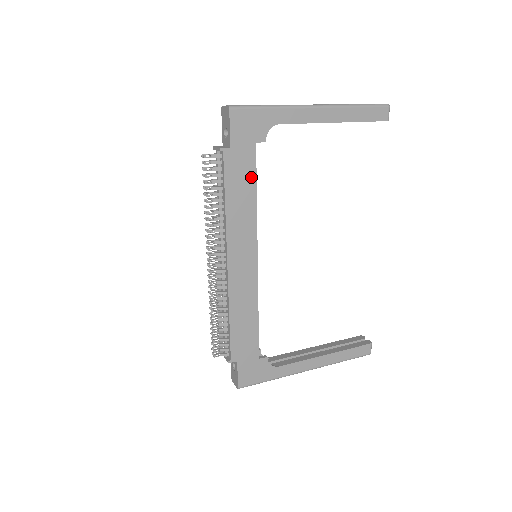
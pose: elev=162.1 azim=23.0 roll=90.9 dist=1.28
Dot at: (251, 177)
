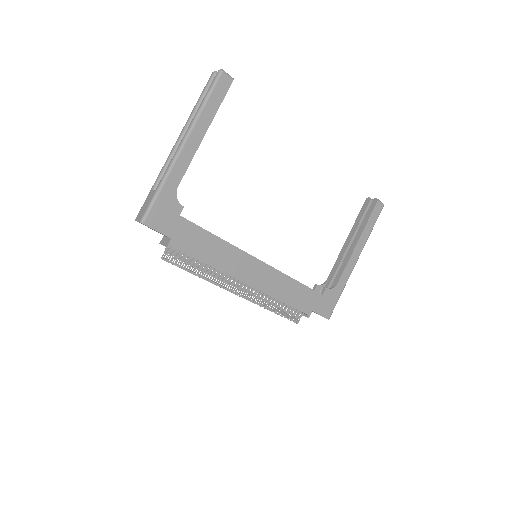
Dot at: (201, 233)
